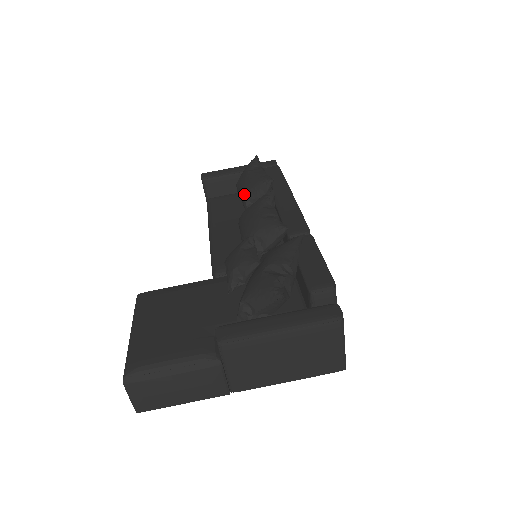
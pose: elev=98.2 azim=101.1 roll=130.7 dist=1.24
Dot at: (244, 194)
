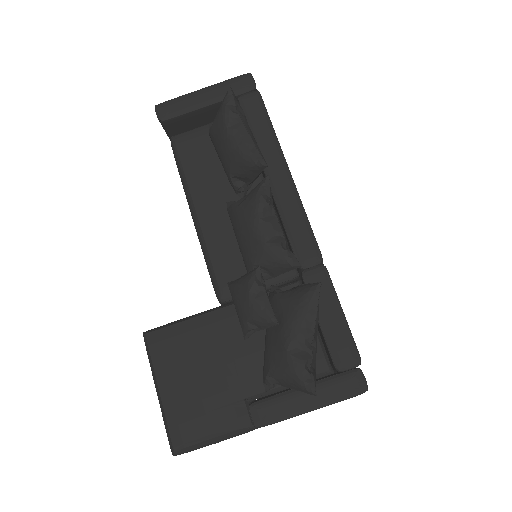
Dot at: (227, 167)
